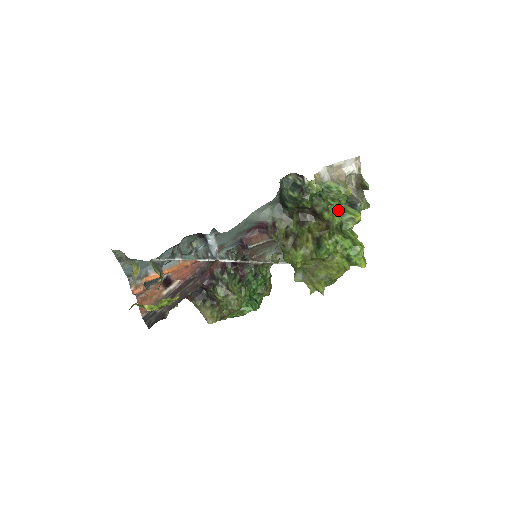
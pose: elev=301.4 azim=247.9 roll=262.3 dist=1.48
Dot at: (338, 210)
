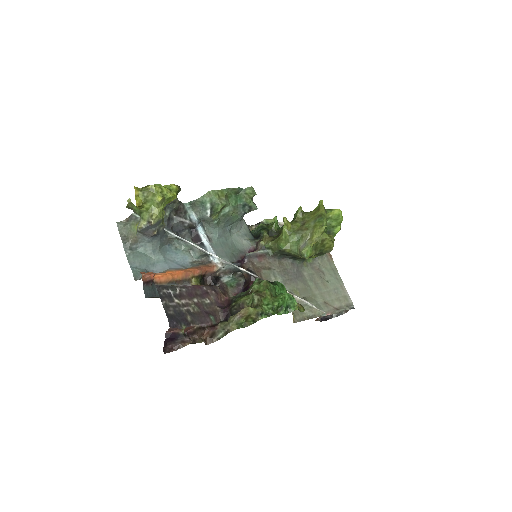
Dot at: occluded
